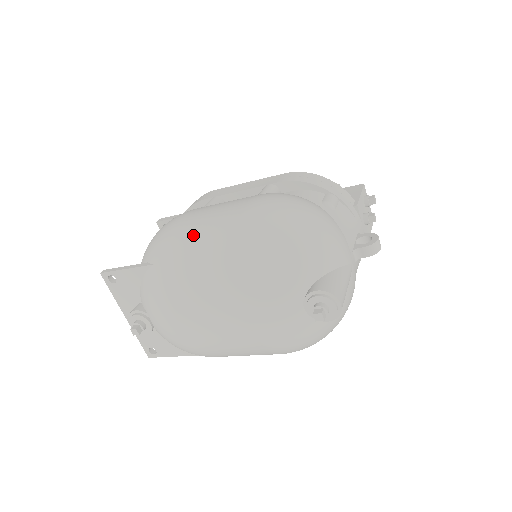
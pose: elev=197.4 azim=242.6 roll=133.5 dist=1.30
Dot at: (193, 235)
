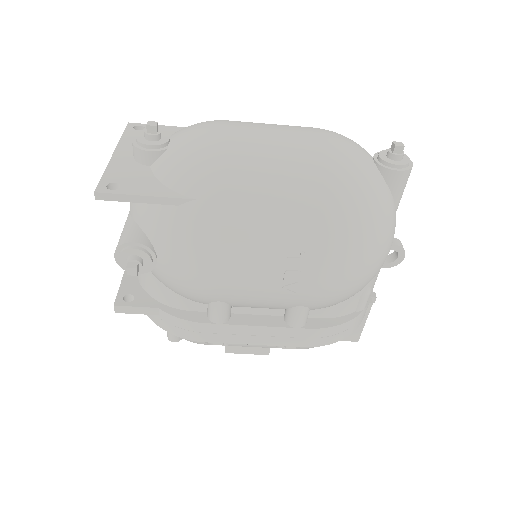
Dot at: occluded
